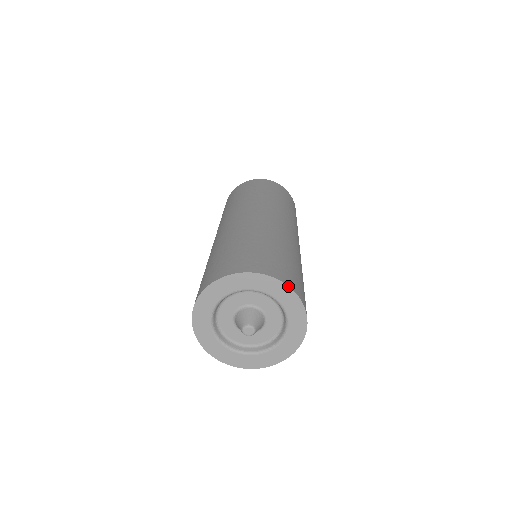
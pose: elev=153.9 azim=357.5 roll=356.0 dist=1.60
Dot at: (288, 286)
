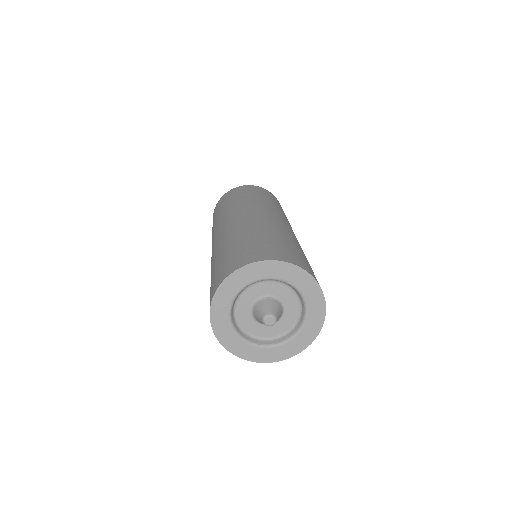
Dot at: (321, 289)
